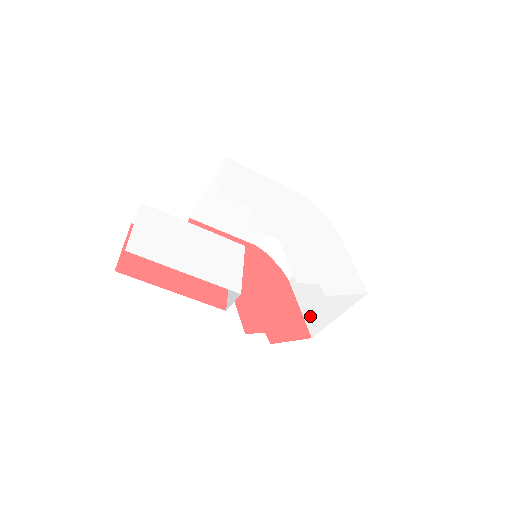
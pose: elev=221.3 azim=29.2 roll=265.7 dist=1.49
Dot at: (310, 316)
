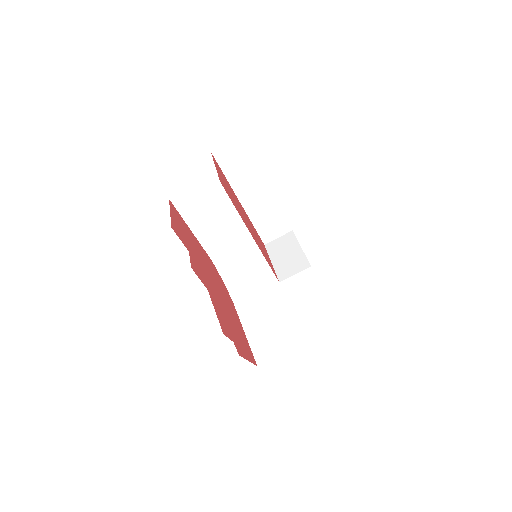
Dot at: (259, 343)
